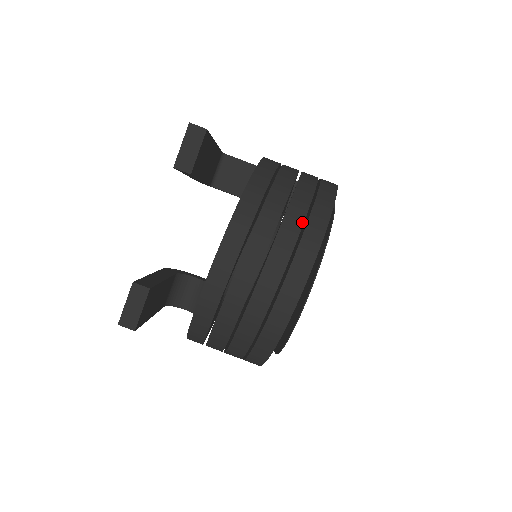
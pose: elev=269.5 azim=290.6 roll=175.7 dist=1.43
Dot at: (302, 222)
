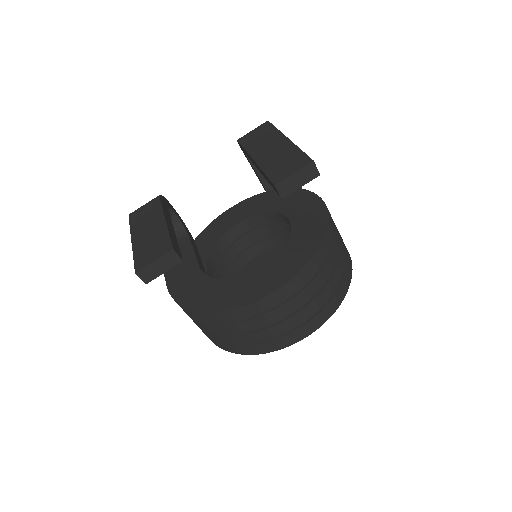
Dot at: (332, 295)
